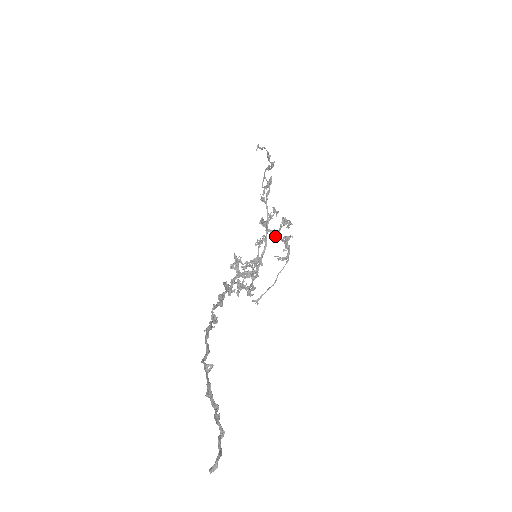
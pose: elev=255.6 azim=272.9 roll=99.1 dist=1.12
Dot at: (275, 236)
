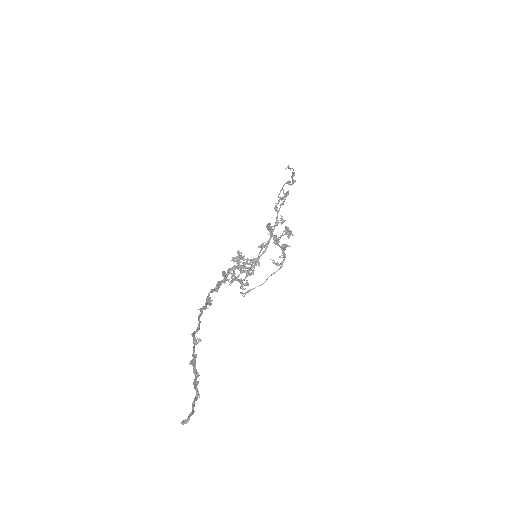
Dot at: (276, 242)
